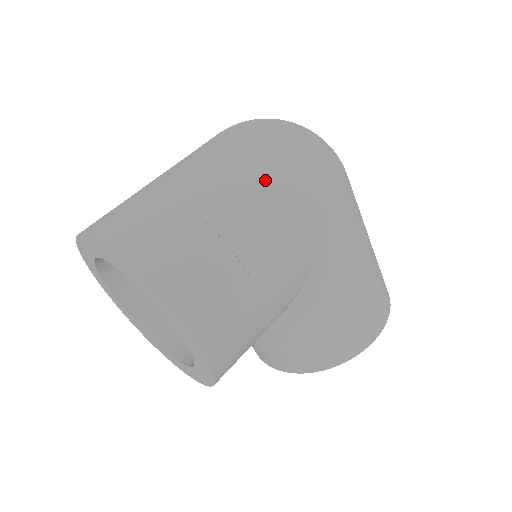
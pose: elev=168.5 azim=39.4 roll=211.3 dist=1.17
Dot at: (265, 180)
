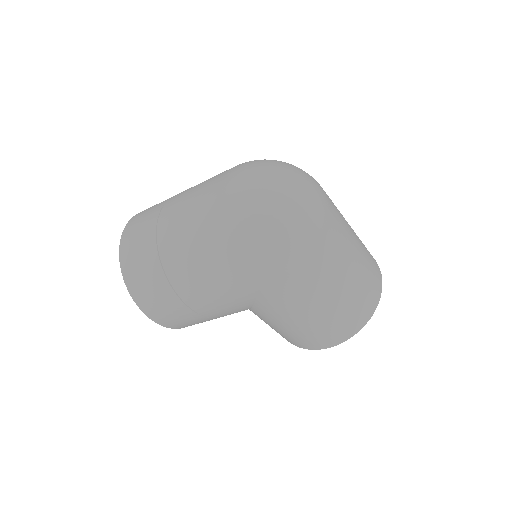
Dot at: (207, 257)
